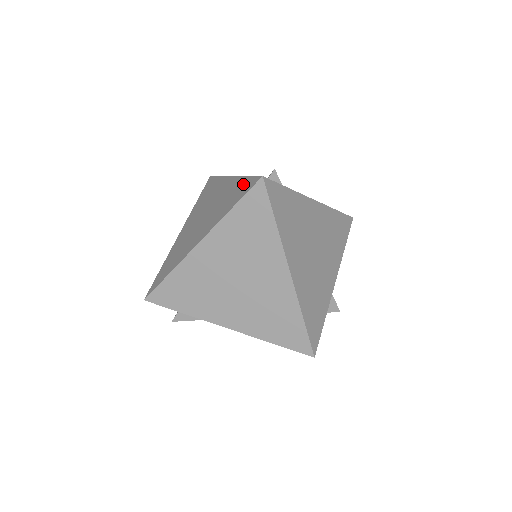
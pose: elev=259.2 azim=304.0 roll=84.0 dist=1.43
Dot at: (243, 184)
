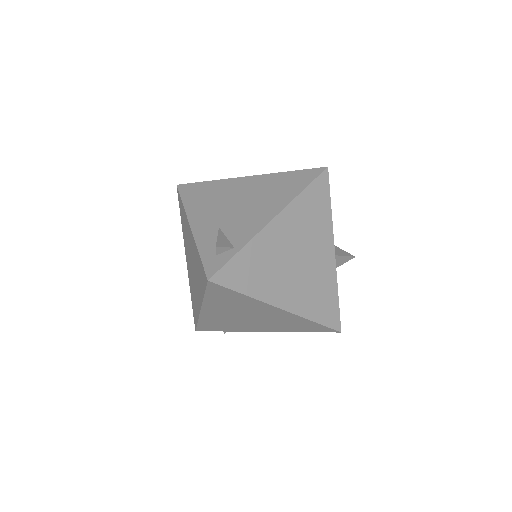
Dot at: (200, 266)
